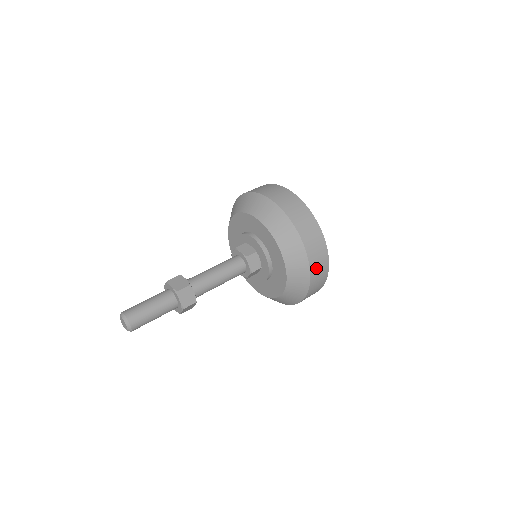
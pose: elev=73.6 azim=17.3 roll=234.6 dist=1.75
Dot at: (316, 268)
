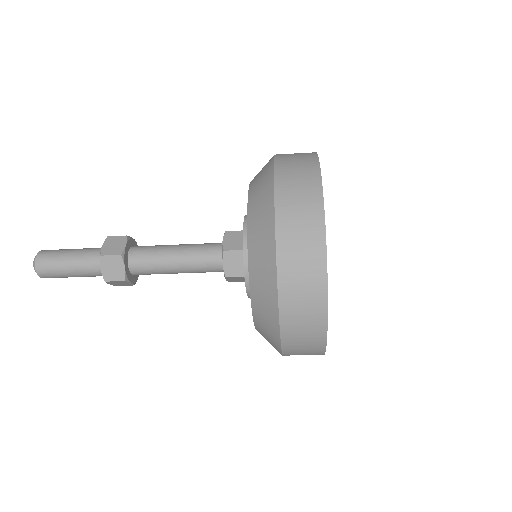
Dot at: (295, 320)
